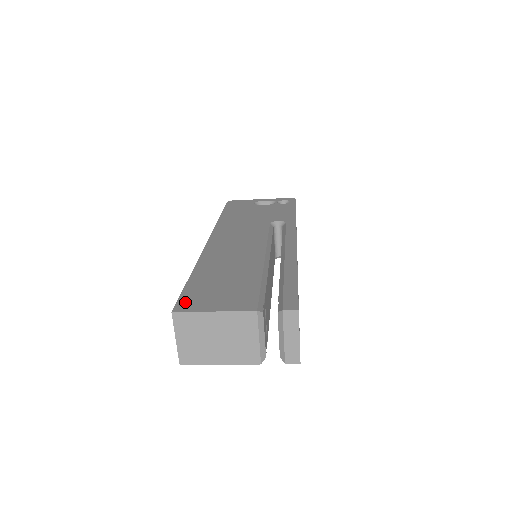
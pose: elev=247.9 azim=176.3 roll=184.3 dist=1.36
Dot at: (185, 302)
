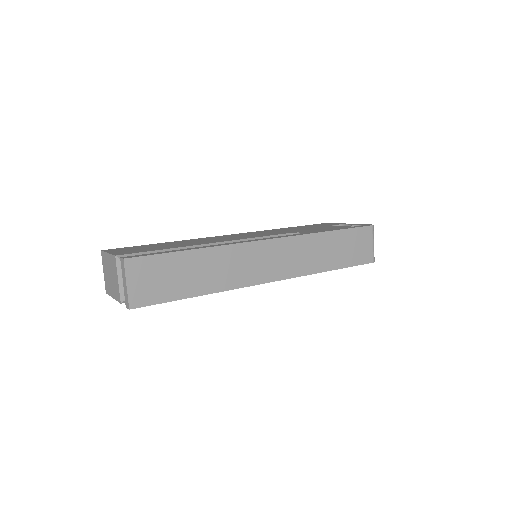
Dot at: (117, 249)
